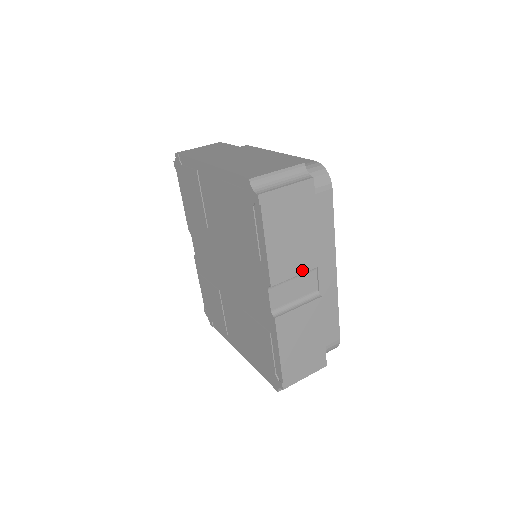
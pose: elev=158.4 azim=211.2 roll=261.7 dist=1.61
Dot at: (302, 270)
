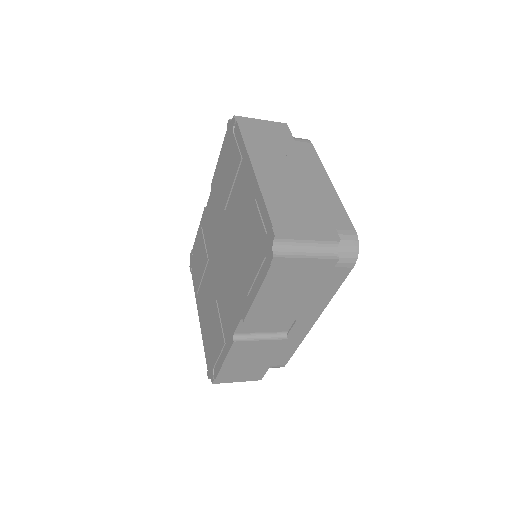
Dot at: (281, 318)
